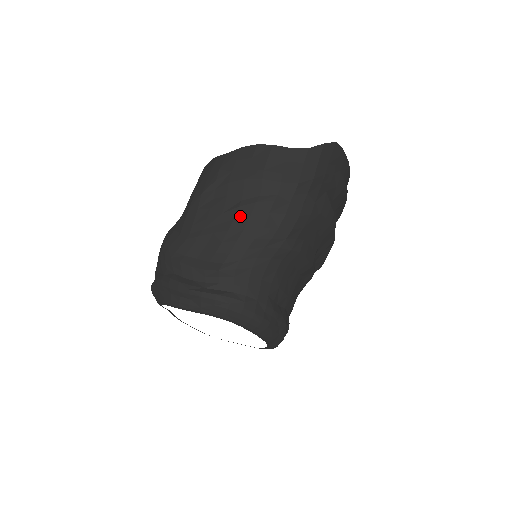
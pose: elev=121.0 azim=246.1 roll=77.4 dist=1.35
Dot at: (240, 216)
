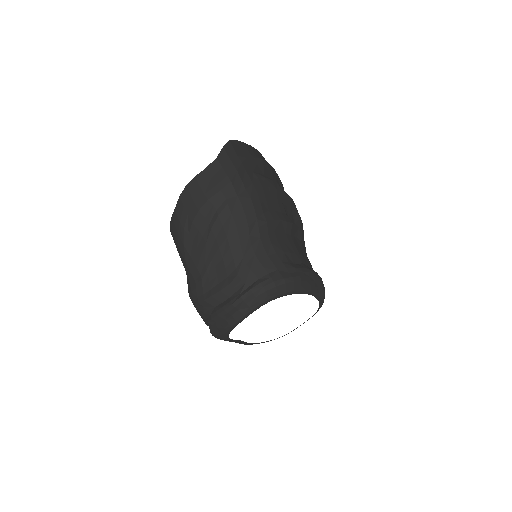
Dot at: (217, 233)
